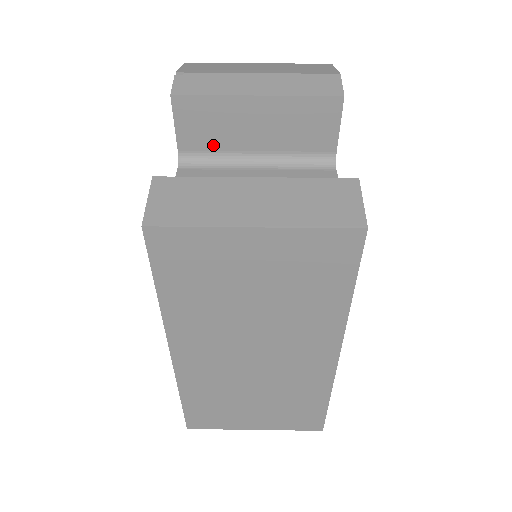
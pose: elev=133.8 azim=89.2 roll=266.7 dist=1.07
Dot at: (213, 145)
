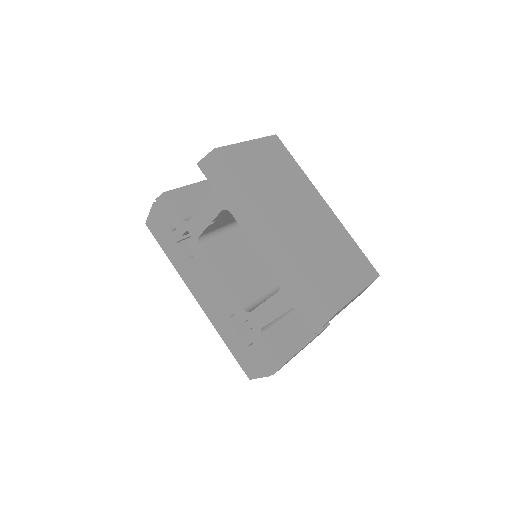
Dot at: (194, 210)
